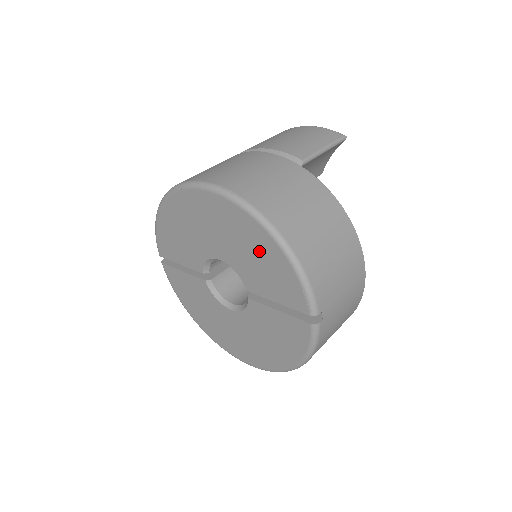
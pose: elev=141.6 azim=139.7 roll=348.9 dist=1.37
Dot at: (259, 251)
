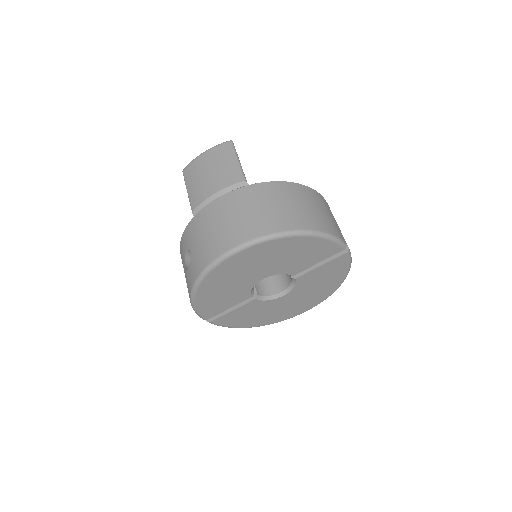
Dot at: (294, 250)
